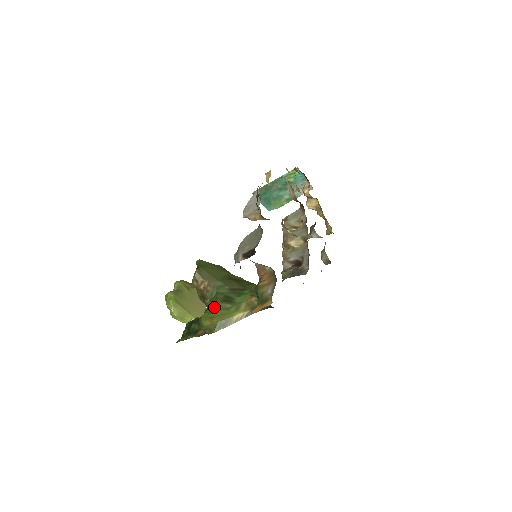
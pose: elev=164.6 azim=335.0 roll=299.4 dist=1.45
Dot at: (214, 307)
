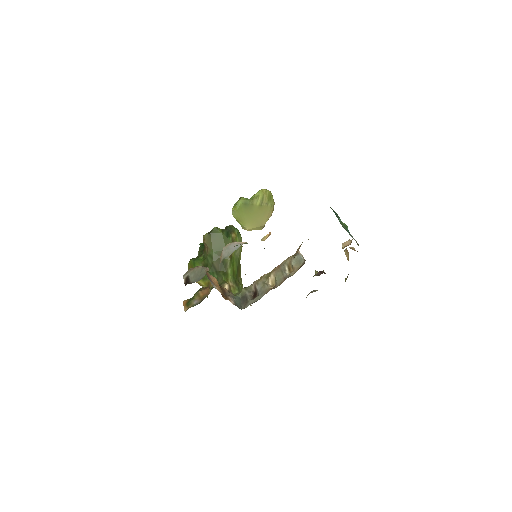
Dot at: (198, 263)
